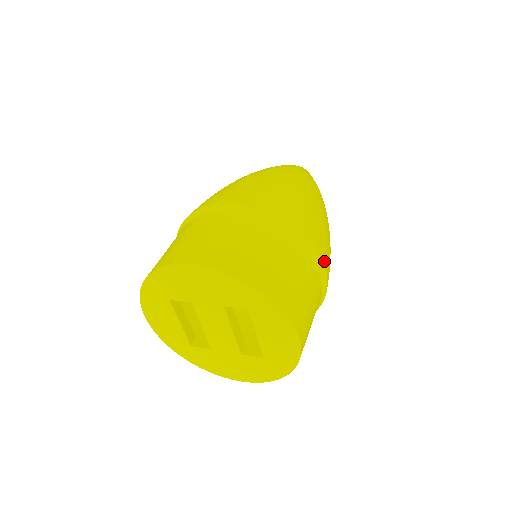
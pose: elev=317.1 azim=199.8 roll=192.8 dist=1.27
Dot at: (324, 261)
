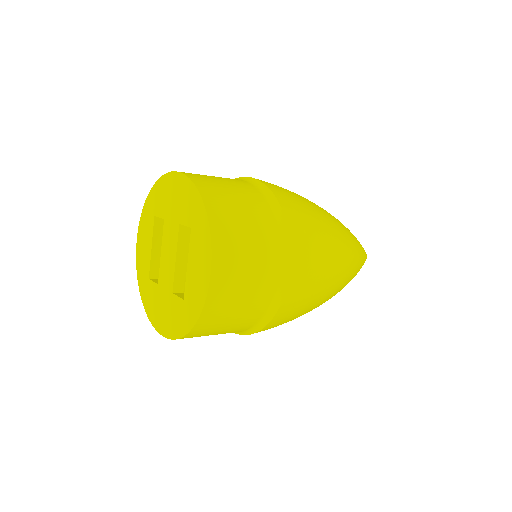
Dot at: (294, 257)
